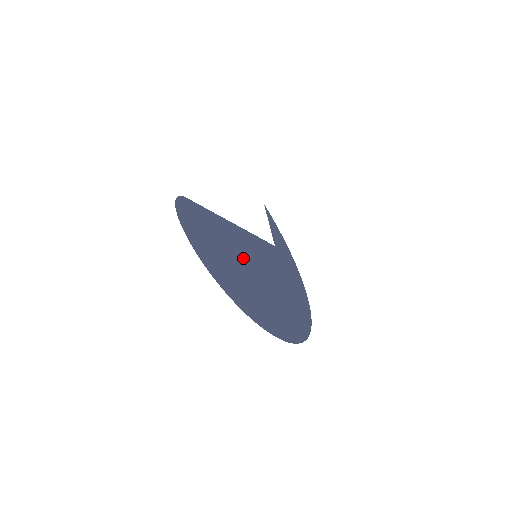
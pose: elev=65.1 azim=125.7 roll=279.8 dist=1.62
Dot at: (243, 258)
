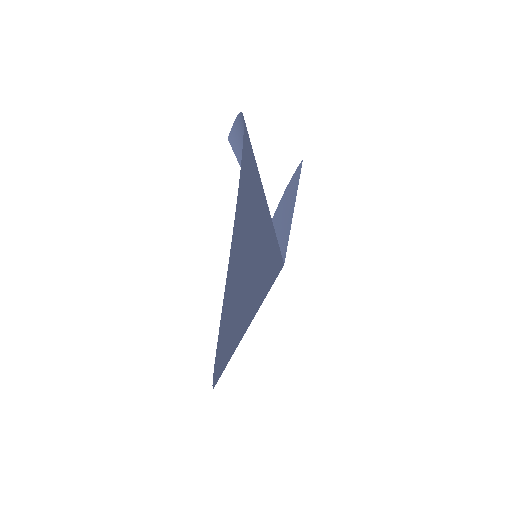
Dot at: (254, 297)
